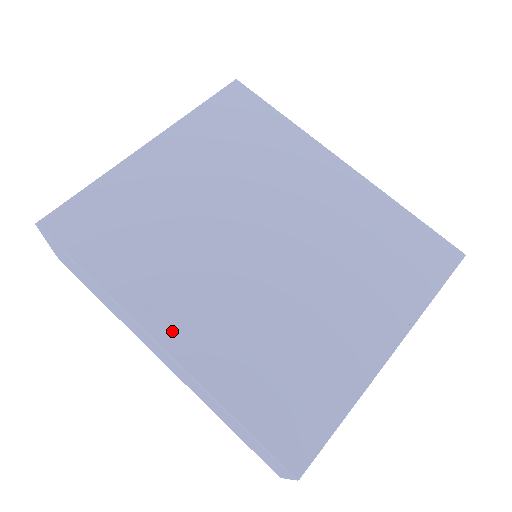
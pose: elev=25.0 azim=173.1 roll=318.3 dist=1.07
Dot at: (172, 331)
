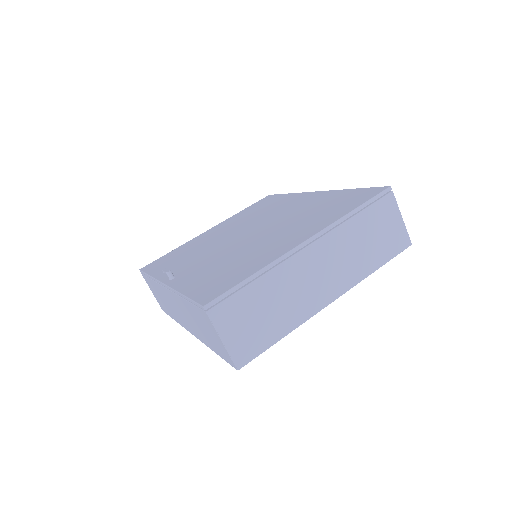
Dot at: (174, 278)
